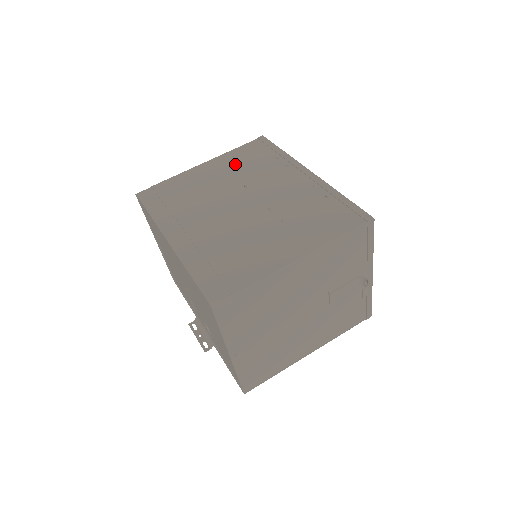
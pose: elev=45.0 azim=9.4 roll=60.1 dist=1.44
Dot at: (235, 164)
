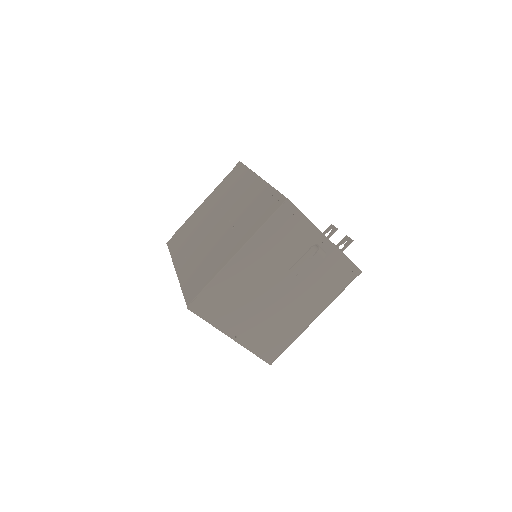
Dot at: (219, 194)
